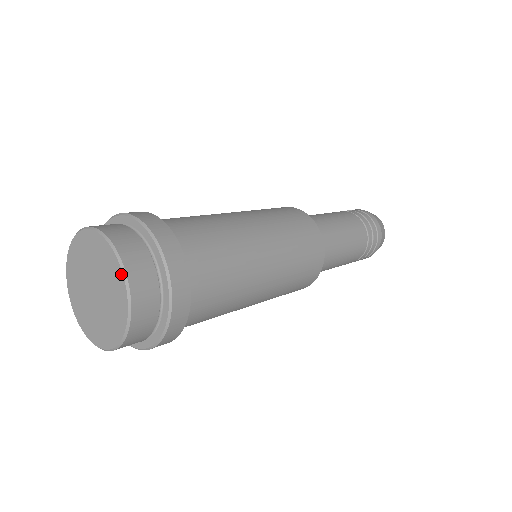
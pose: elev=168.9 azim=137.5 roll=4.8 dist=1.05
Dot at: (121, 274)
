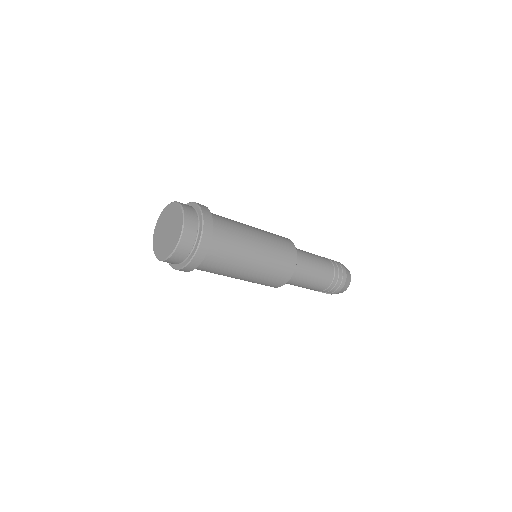
Dot at: (181, 210)
